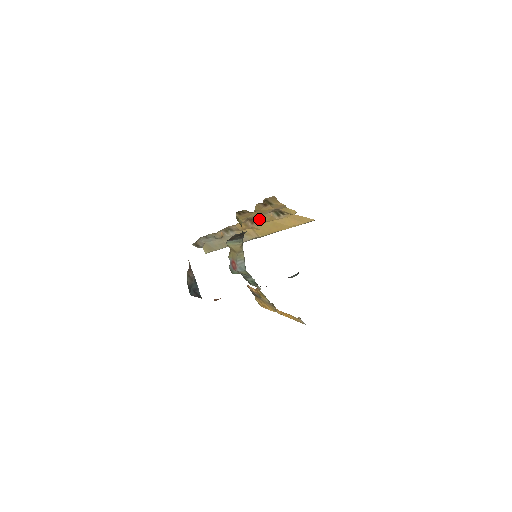
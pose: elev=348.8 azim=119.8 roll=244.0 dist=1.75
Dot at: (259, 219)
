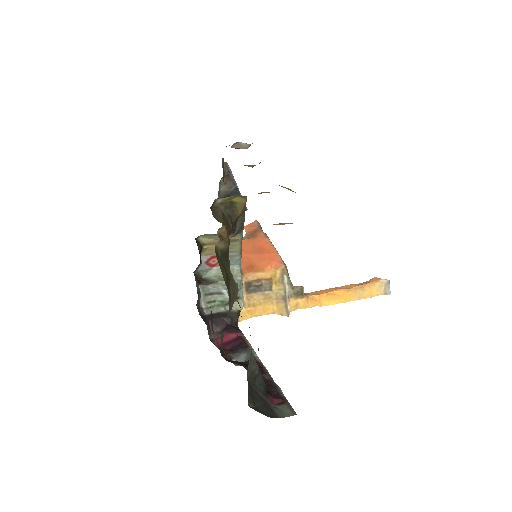
Dot at: occluded
